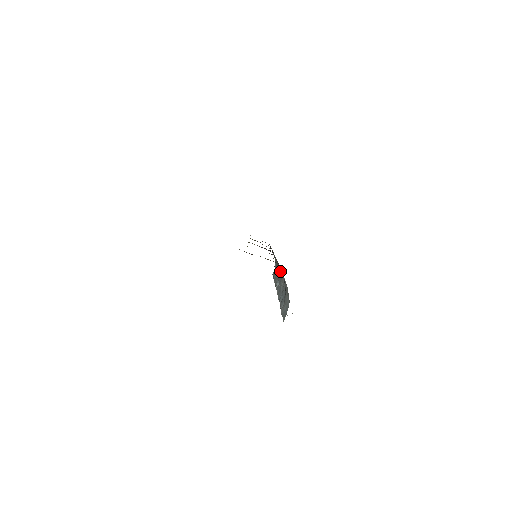
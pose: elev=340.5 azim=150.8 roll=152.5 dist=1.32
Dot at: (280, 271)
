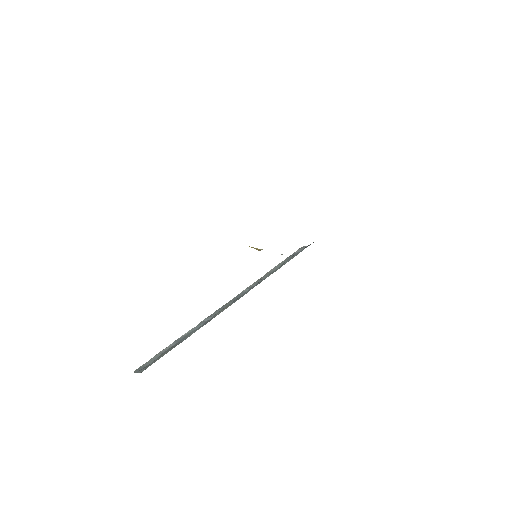
Dot at: occluded
